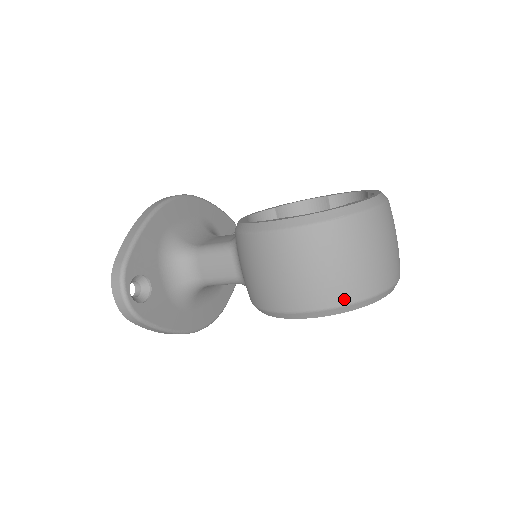
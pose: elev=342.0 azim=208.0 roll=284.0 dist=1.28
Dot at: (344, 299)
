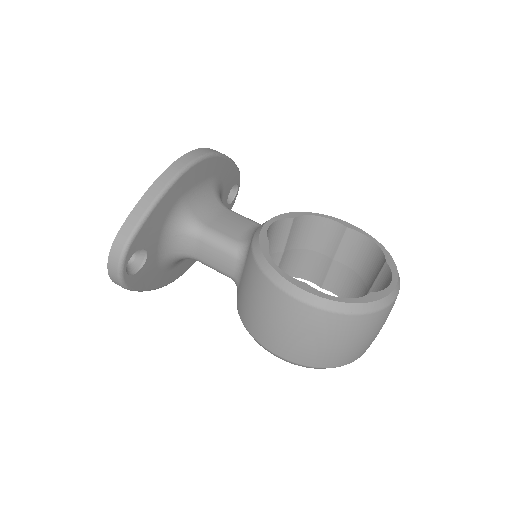
Dot at: (323, 365)
